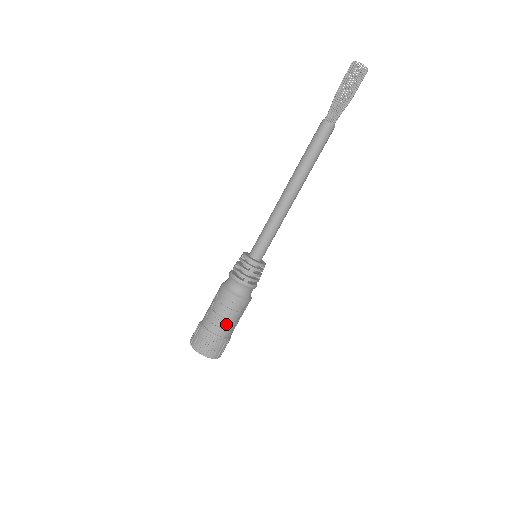
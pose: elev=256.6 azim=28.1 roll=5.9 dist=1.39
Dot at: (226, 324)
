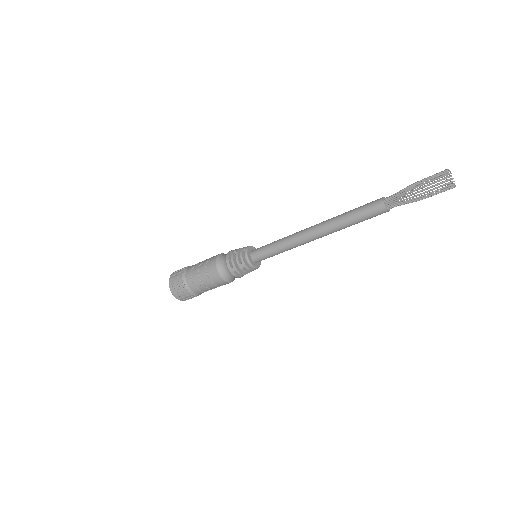
Dot at: (200, 286)
